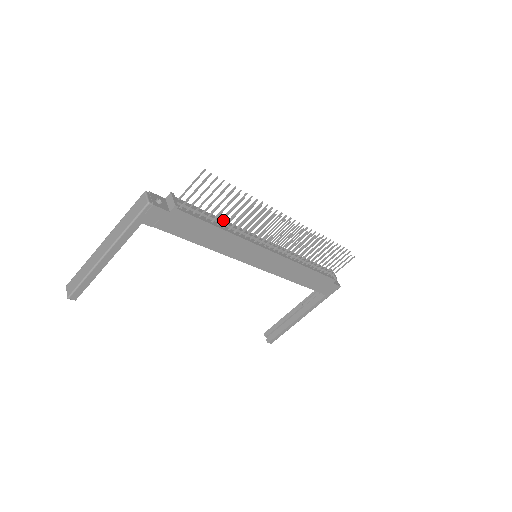
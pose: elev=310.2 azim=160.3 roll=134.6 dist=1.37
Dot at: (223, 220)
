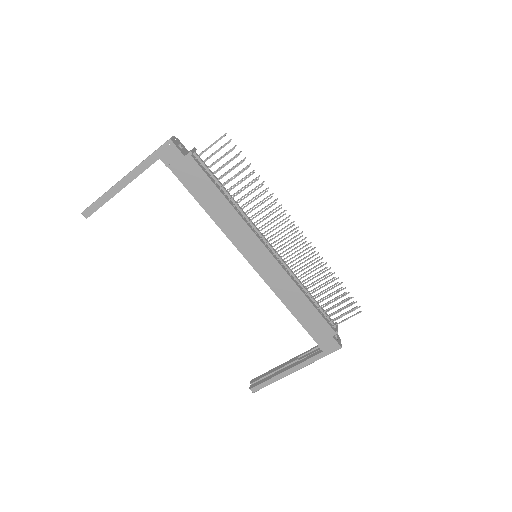
Dot at: occluded
